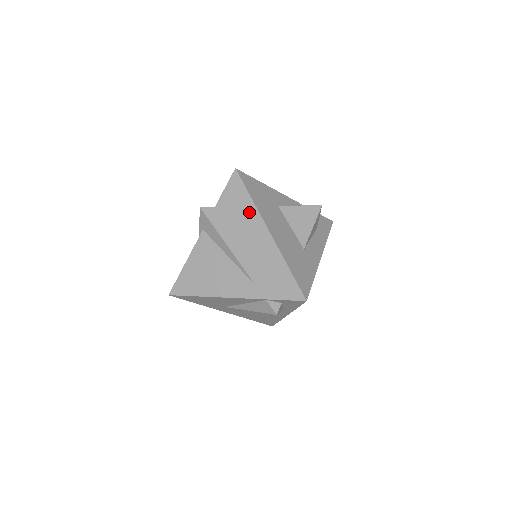
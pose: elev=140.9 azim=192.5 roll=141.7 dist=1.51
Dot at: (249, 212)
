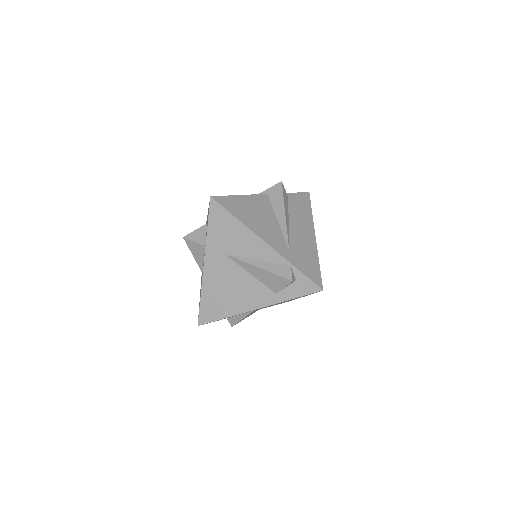
Dot at: (307, 216)
